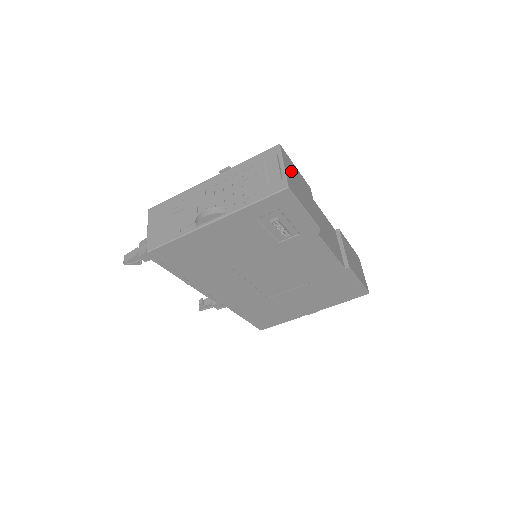
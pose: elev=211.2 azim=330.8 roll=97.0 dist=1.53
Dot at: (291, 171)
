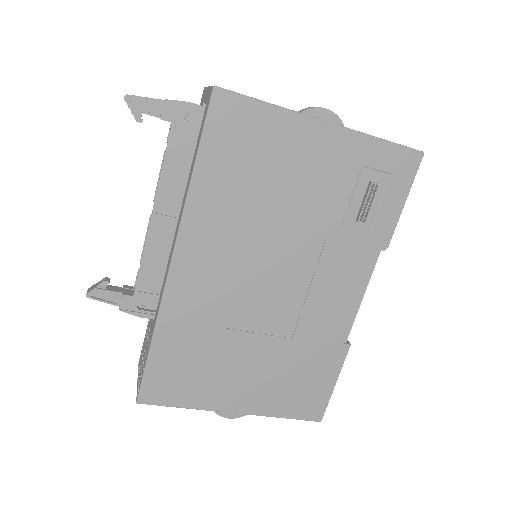
Dot at: occluded
